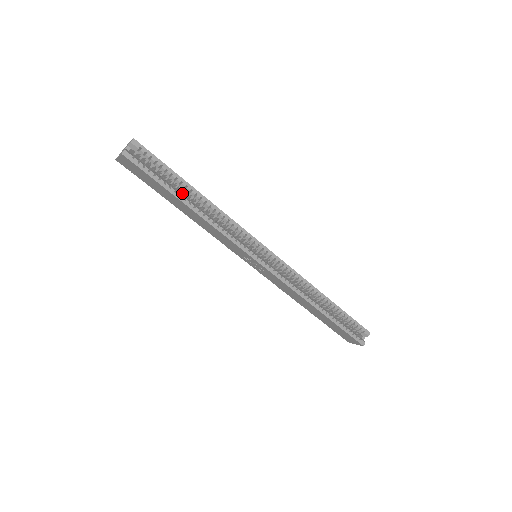
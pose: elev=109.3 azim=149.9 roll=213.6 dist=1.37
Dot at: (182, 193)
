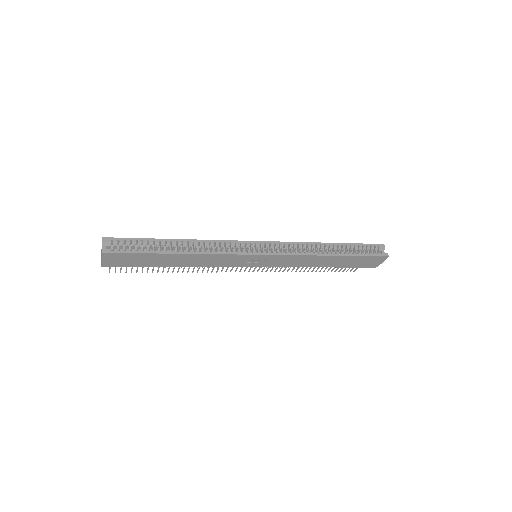
Dot at: occluded
